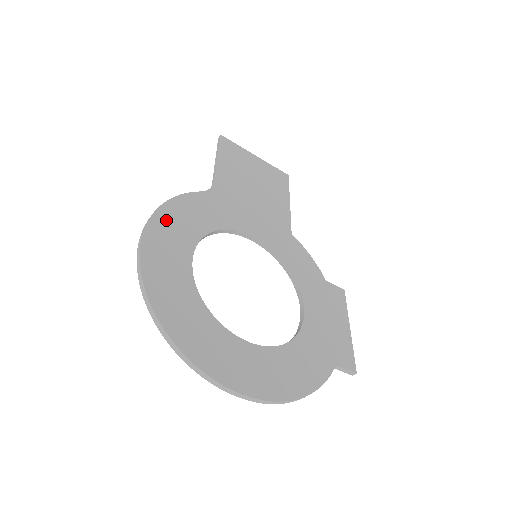
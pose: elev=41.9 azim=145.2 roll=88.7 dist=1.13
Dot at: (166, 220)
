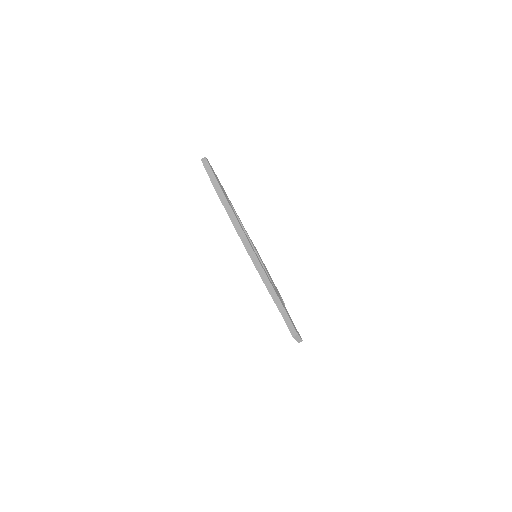
Dot at: occluded
